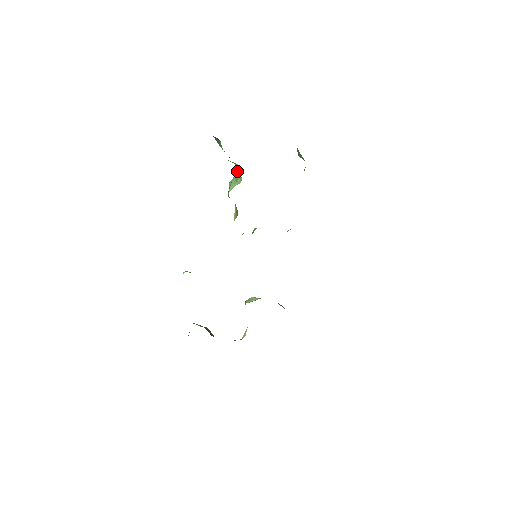
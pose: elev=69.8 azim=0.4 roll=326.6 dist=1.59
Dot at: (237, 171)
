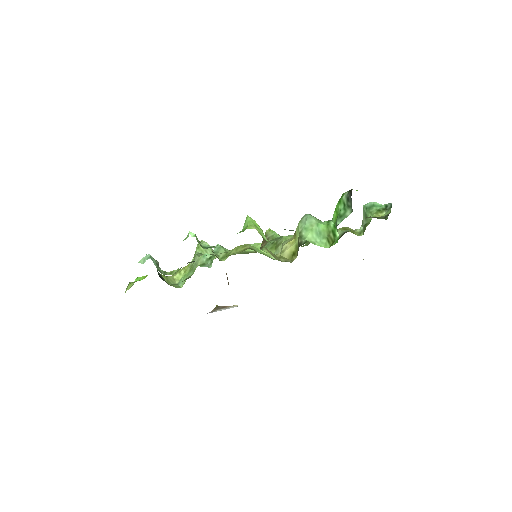
Dot at: (331, 234)
